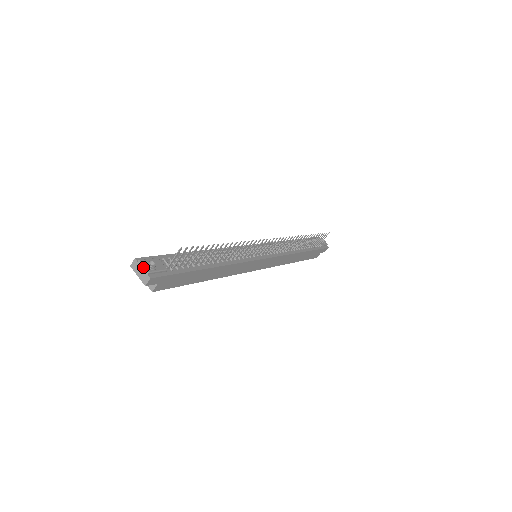
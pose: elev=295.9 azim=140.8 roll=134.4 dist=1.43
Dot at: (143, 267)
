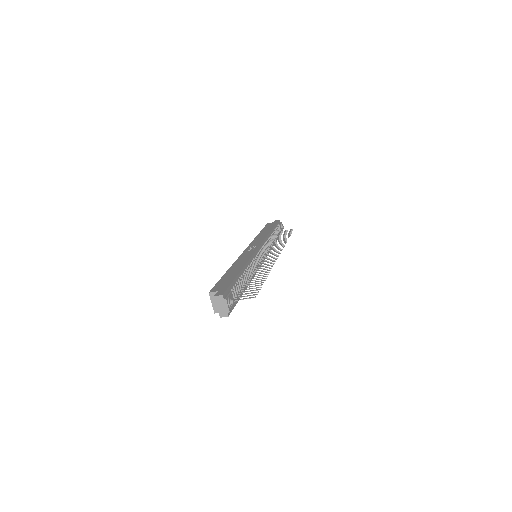
Dot at: (227, 306)
